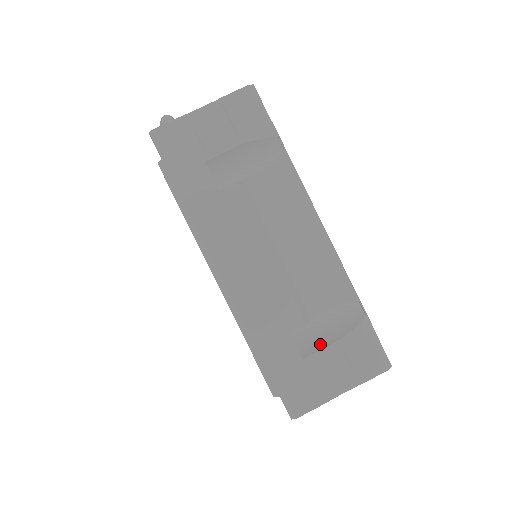
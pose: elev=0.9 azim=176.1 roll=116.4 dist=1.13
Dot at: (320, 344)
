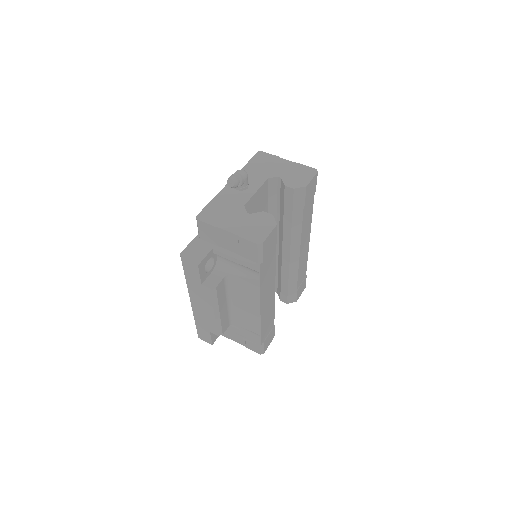
Dot at: (235, 330)
